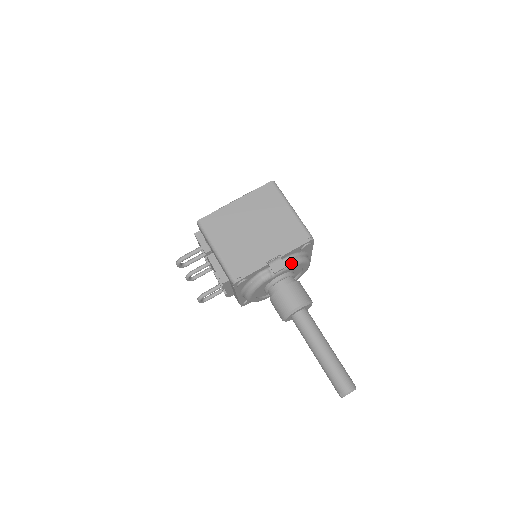
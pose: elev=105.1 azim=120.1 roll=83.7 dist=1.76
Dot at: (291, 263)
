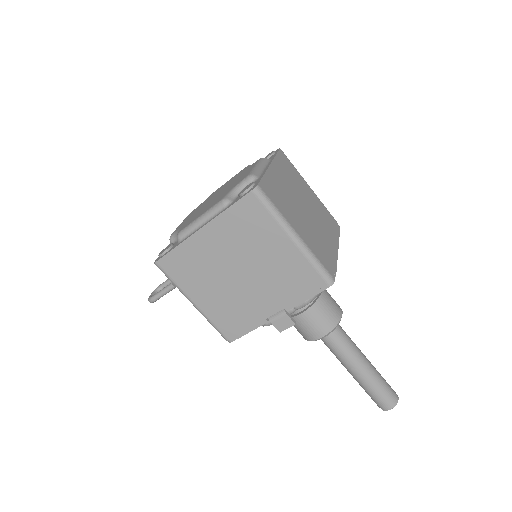
Dot at: (304, 305)
